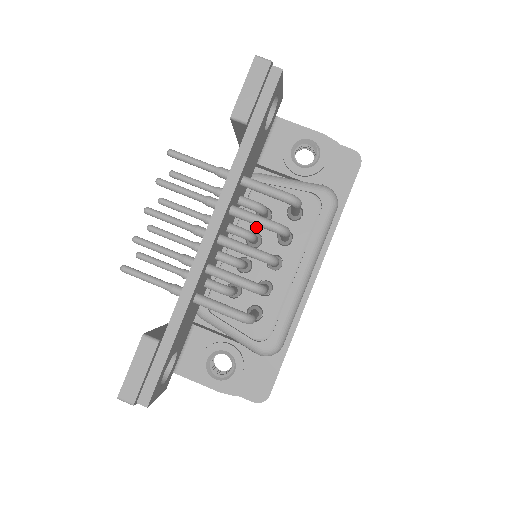
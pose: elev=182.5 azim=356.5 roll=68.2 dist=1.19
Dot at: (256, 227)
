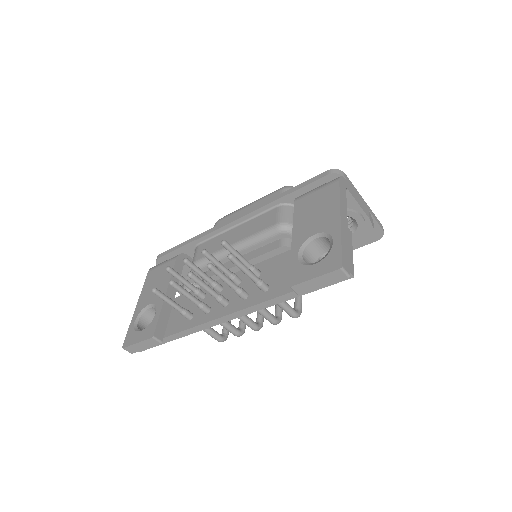
Dot at: occluded
